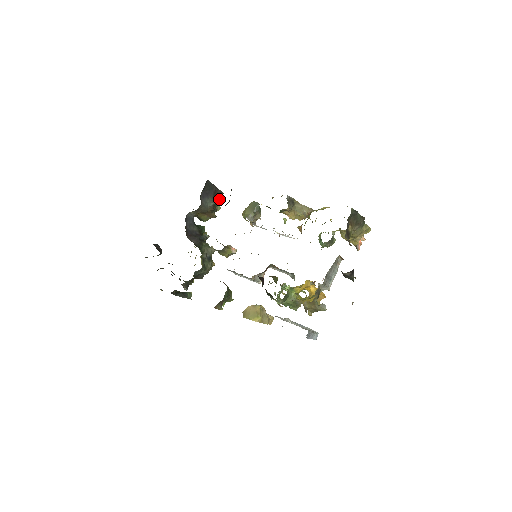
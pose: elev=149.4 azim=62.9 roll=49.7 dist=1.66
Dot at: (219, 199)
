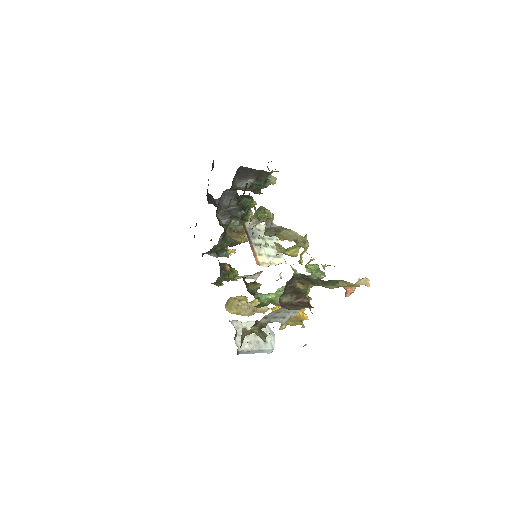
Dot at: (268, 177)
